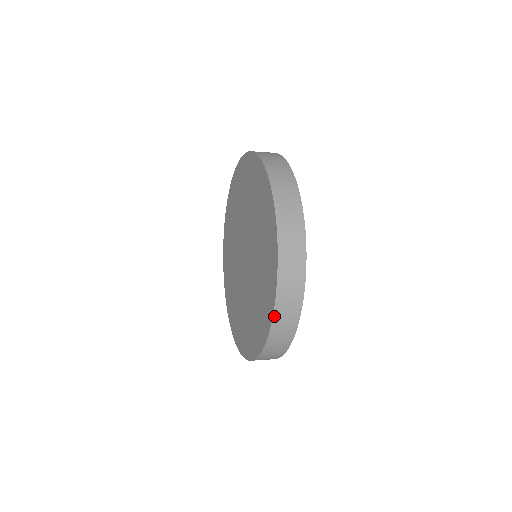
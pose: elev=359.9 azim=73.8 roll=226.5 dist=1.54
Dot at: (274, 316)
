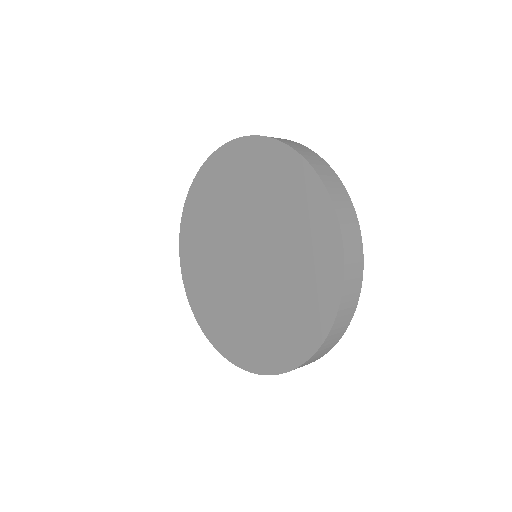
Dot at: (289, 371)
